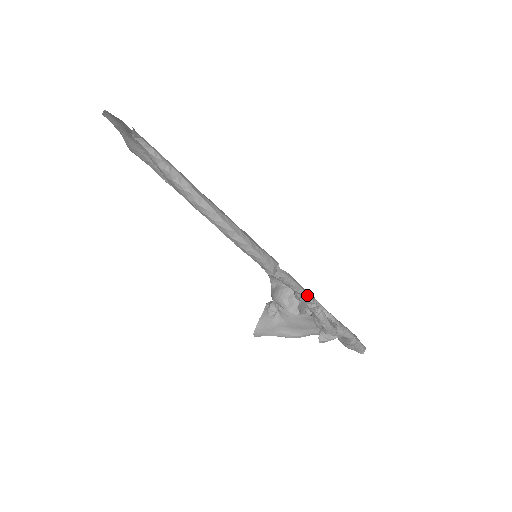
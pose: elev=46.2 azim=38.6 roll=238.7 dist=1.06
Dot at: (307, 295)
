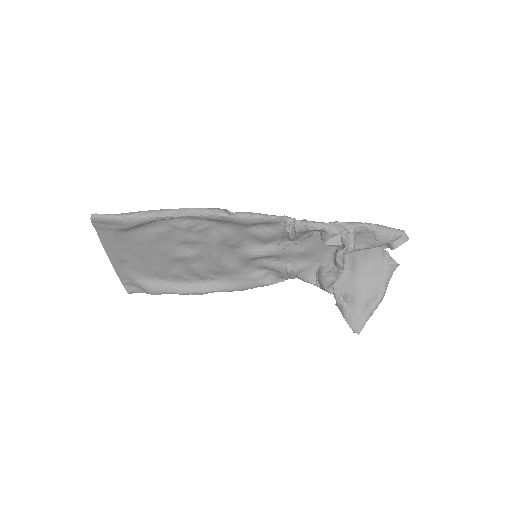
Dot at: (277, 217)
